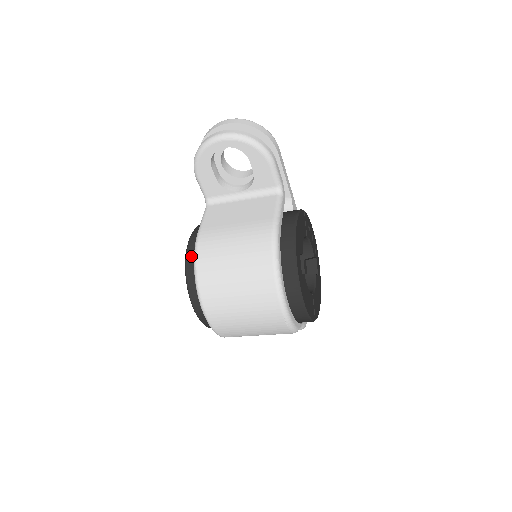
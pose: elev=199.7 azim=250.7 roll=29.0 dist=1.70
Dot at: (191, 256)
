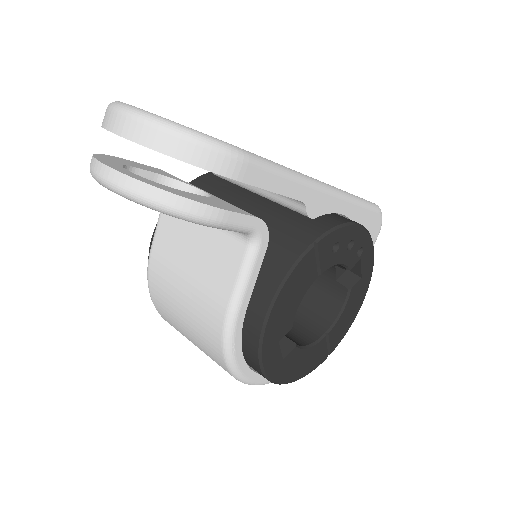
Dot at: occluded
